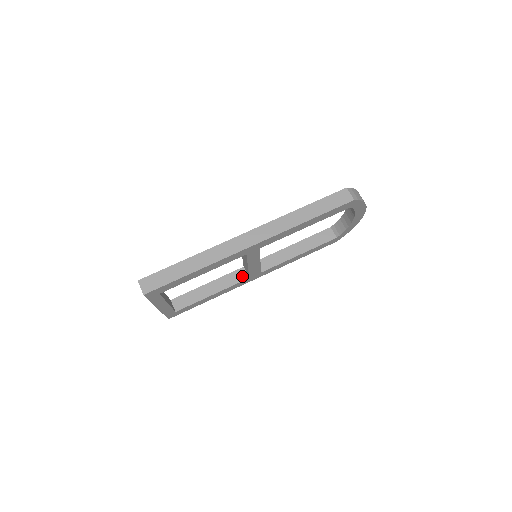
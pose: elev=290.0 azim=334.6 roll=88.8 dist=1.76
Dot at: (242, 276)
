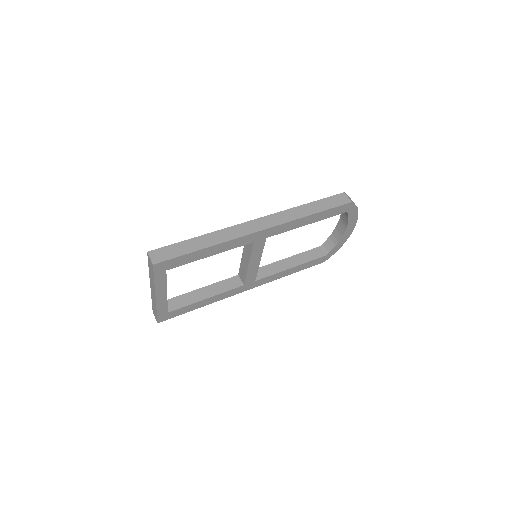
Dot at: (237, 283)
